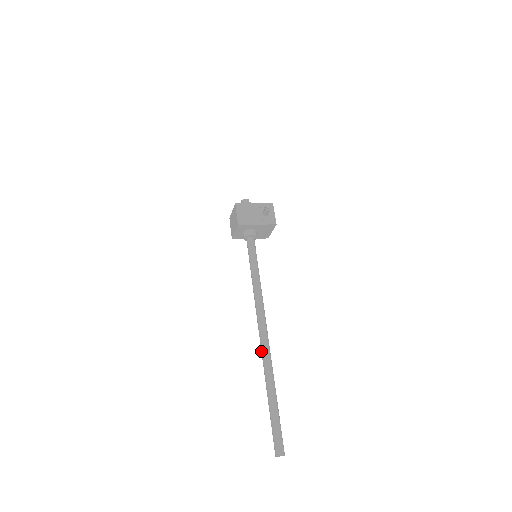
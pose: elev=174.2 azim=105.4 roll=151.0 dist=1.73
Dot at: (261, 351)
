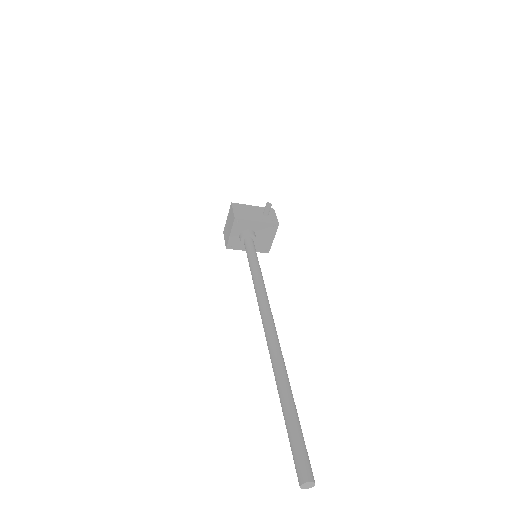
Dot at: (268, 346)
